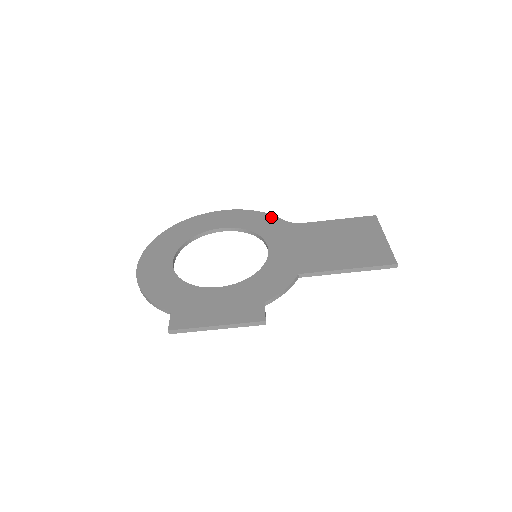
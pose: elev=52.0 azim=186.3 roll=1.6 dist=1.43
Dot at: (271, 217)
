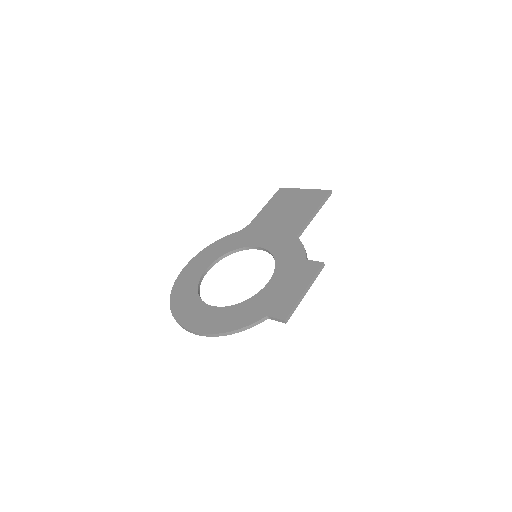
Dot at: (226, 238)
